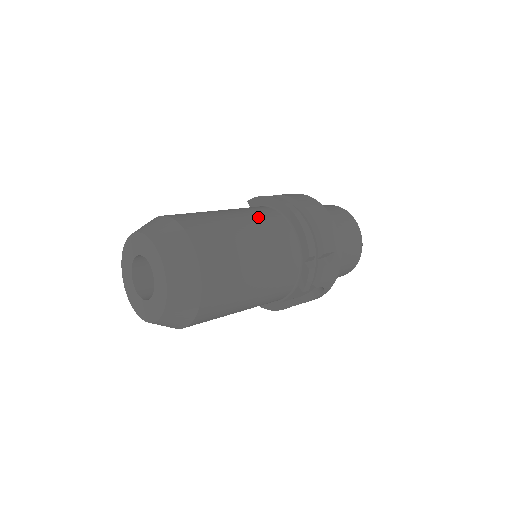
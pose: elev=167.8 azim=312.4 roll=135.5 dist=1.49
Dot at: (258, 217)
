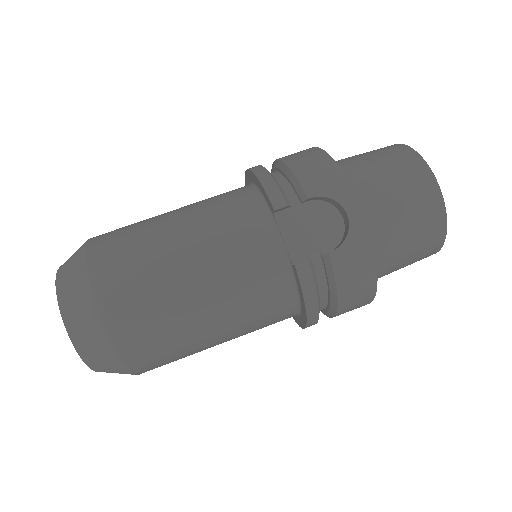
Dot at: (255, 330)
